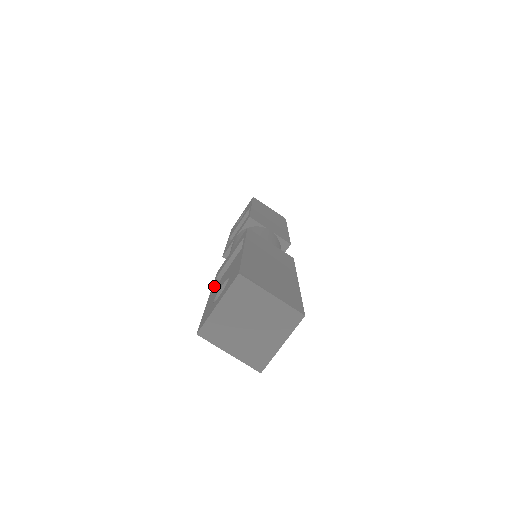
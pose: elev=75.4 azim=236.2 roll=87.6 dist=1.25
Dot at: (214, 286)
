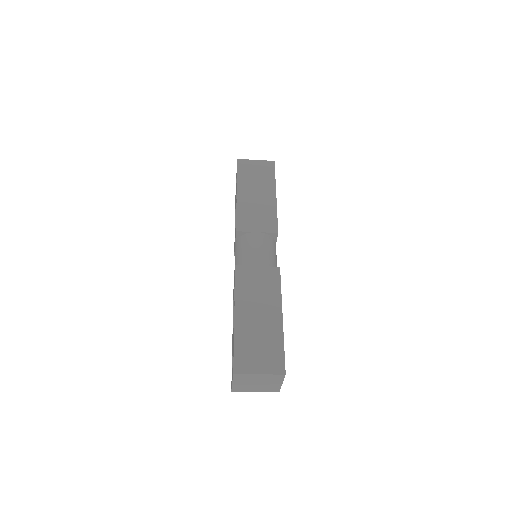
Dot at: (233, 319)
